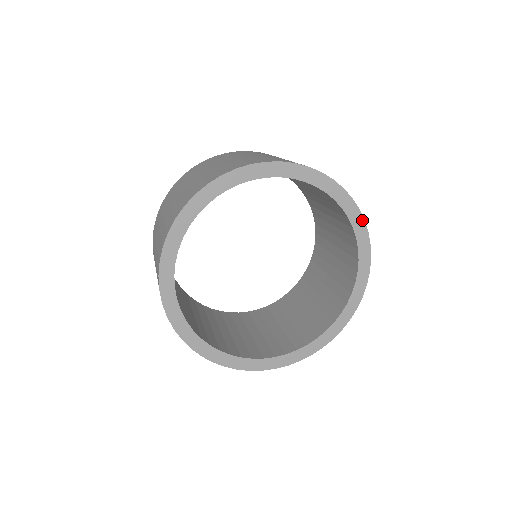
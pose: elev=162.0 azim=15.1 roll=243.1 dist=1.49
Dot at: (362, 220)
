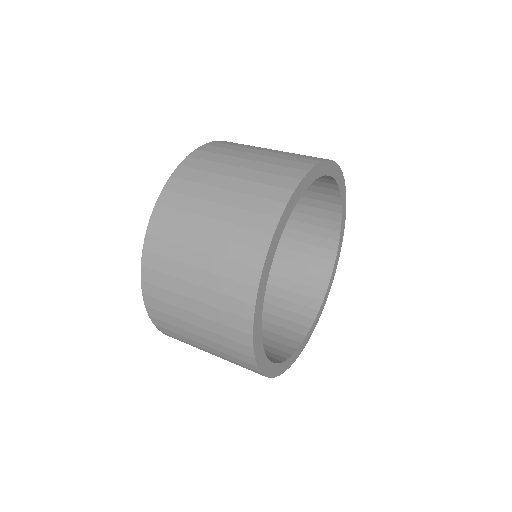
Dot at: (345, 188)
